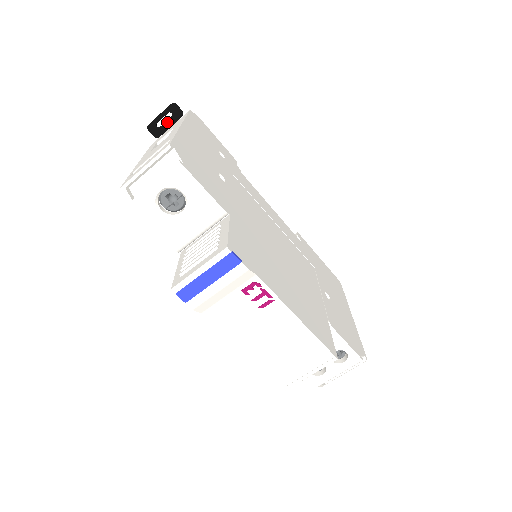
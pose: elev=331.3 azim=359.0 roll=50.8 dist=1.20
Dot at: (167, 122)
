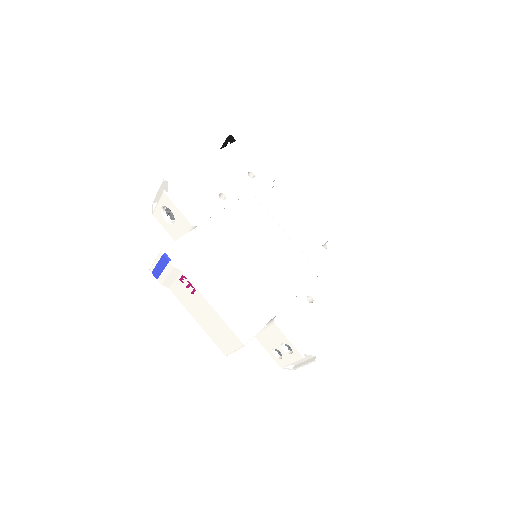
Dot at: occluded
